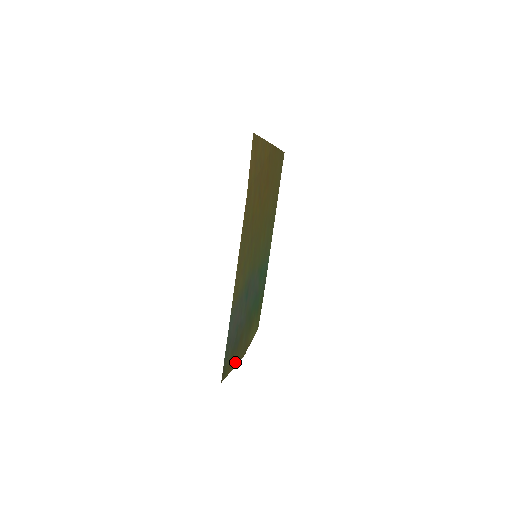
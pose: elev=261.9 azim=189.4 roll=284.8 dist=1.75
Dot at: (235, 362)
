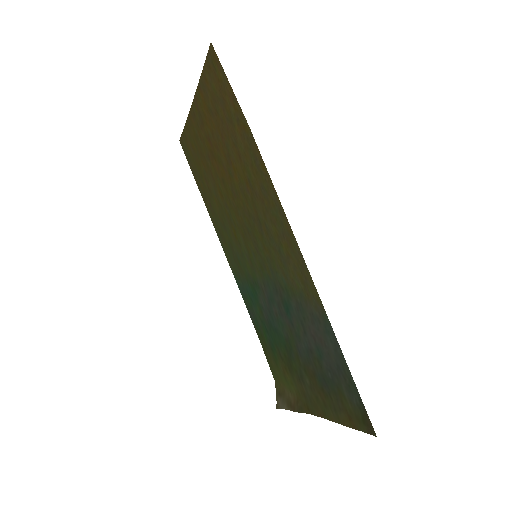
Dot at: (332, 415)
